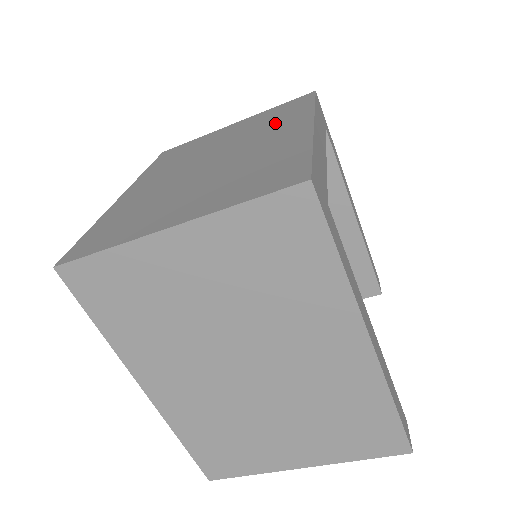
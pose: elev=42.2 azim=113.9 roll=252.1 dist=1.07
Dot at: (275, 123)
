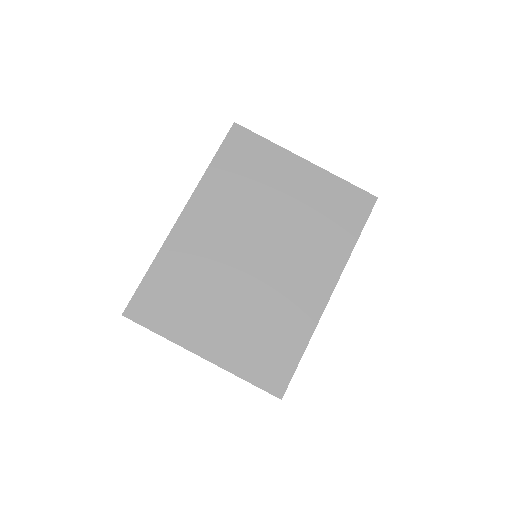
Dot at: occluded
